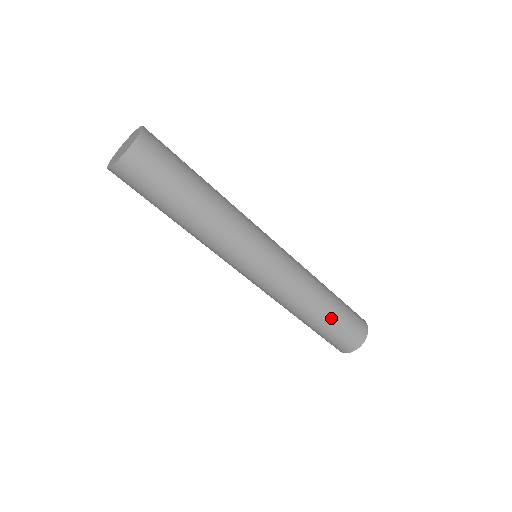
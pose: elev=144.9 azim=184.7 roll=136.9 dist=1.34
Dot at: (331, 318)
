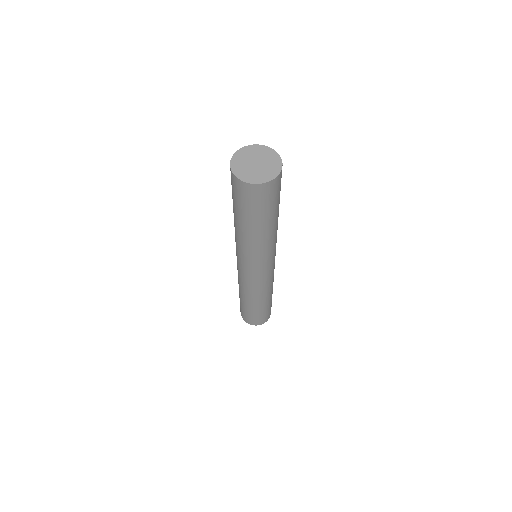
Dot at: (257, 309)
